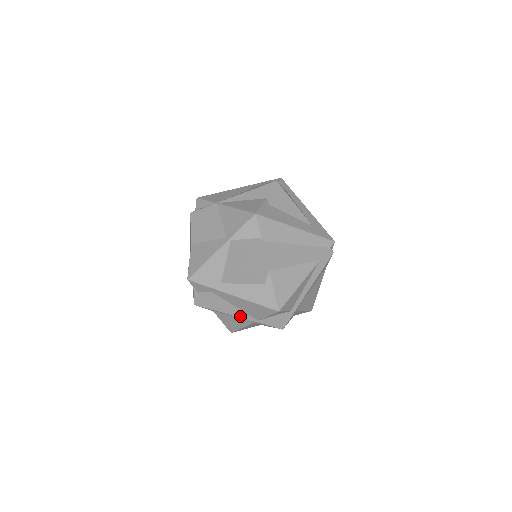
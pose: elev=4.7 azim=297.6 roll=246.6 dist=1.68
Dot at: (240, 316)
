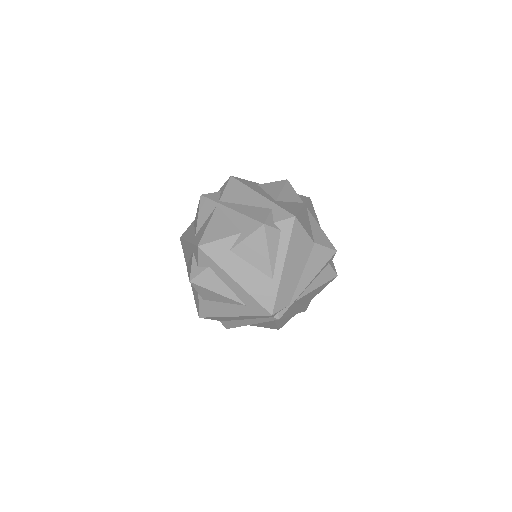
Dot at: occluded
